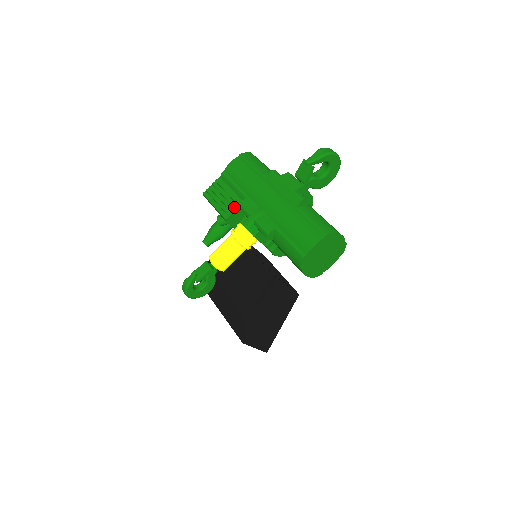
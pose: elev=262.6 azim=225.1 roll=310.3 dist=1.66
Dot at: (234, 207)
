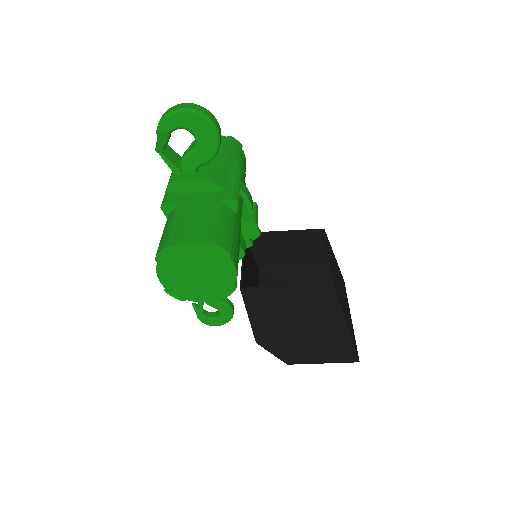
Dot at: occluded
